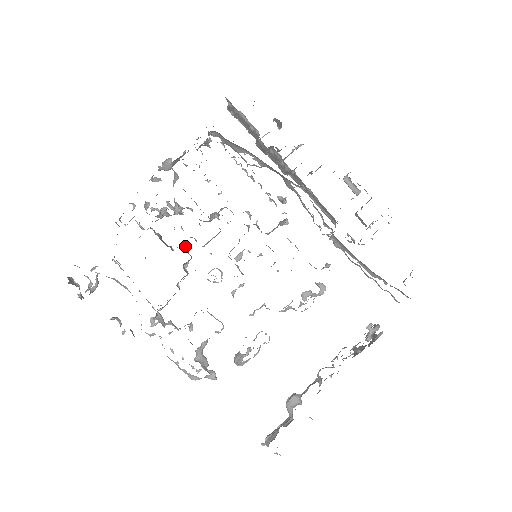
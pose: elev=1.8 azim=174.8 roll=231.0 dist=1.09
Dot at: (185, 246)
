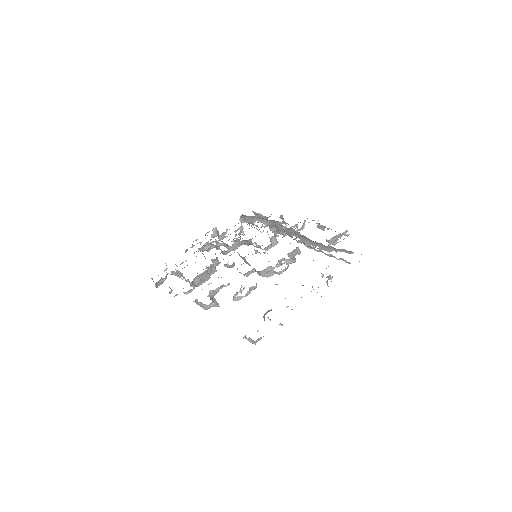
Dot at: (216, 257)
